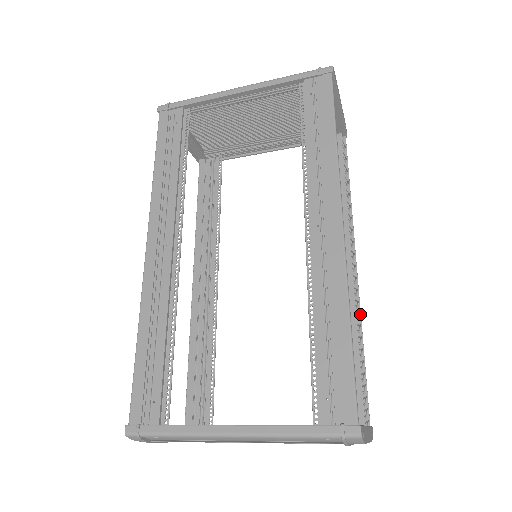
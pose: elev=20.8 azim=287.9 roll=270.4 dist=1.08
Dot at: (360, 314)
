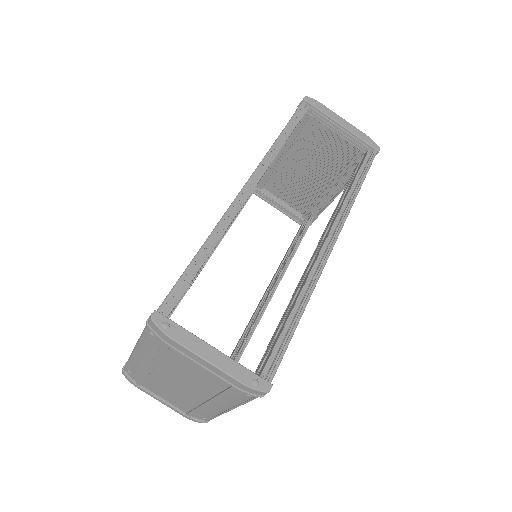
Dot at: (313, 284)
